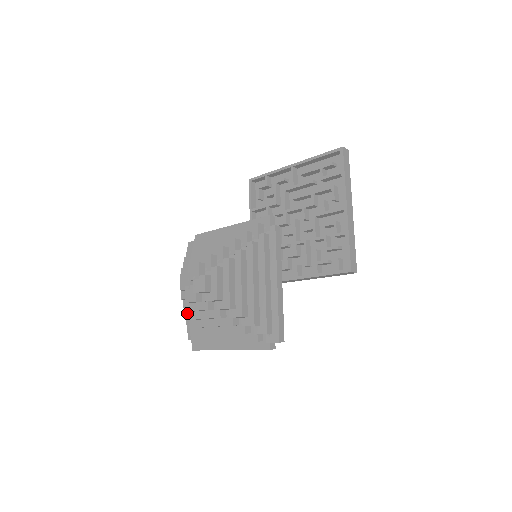
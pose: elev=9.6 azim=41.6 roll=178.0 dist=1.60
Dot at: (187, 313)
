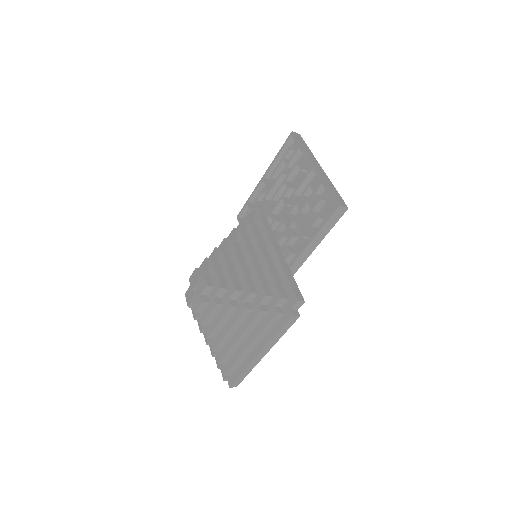
Dot at: occluded
